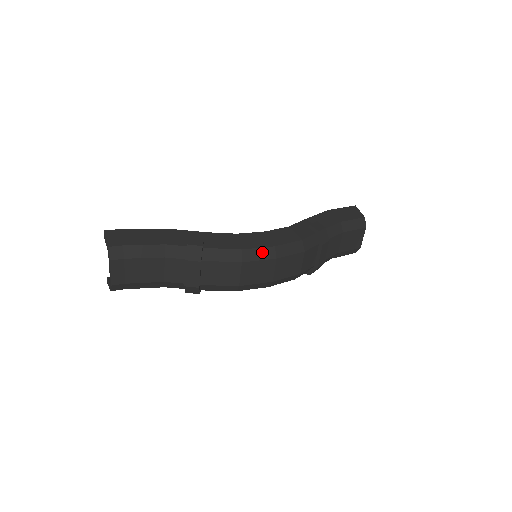
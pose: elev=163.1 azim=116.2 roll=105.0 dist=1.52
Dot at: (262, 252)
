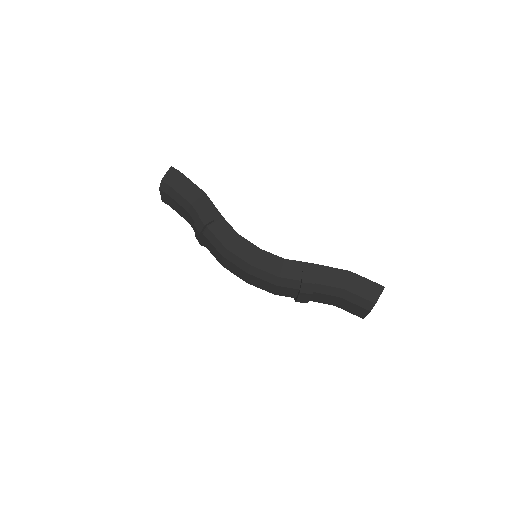
Dot at: (239, 261)
